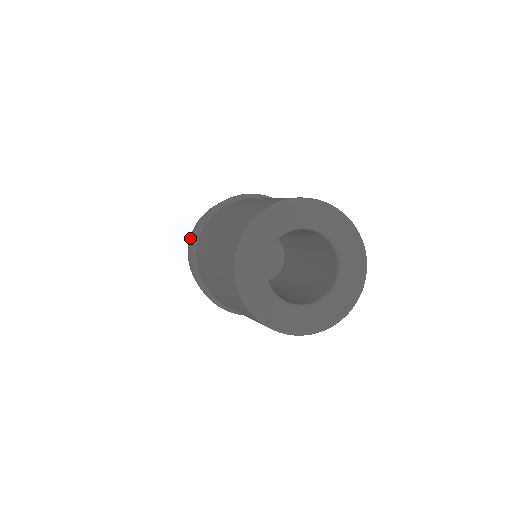
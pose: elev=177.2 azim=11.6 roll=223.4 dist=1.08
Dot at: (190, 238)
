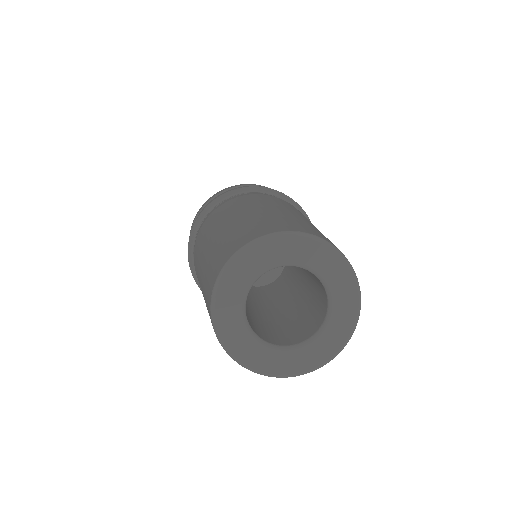
Dot at: occluded
